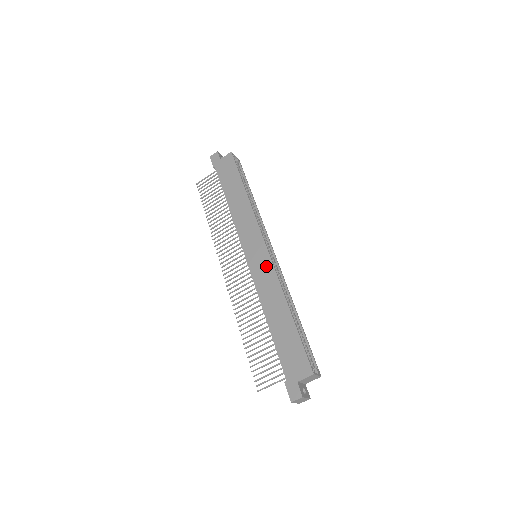
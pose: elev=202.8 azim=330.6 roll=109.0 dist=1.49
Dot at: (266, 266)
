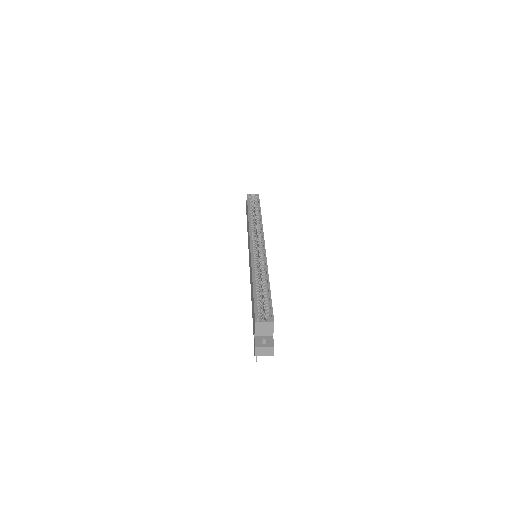
Dot at: (250, 259)
